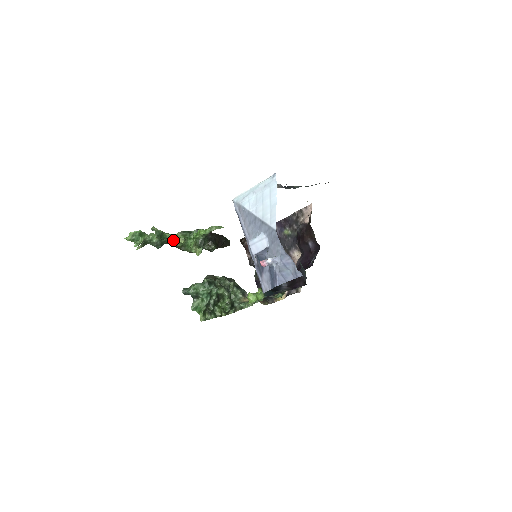
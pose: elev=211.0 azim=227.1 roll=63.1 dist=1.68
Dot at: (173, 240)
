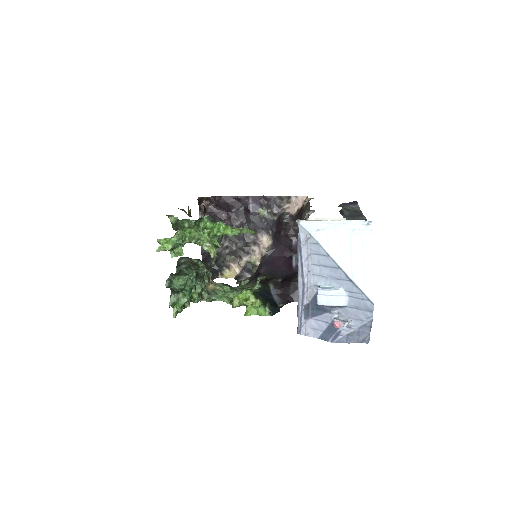
Dot at: occluded
